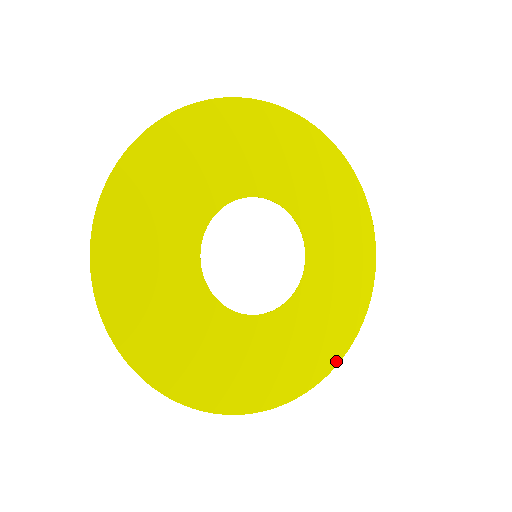
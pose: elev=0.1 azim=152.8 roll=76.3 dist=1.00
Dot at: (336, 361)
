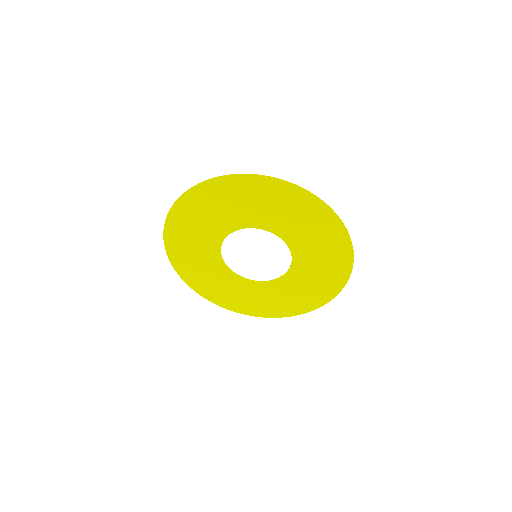
Dot at: (298, 313)
